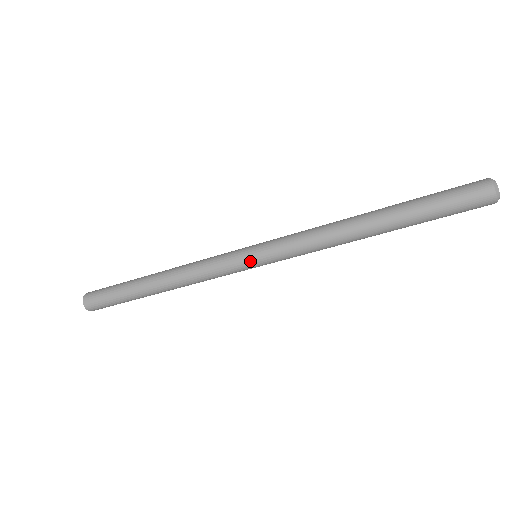
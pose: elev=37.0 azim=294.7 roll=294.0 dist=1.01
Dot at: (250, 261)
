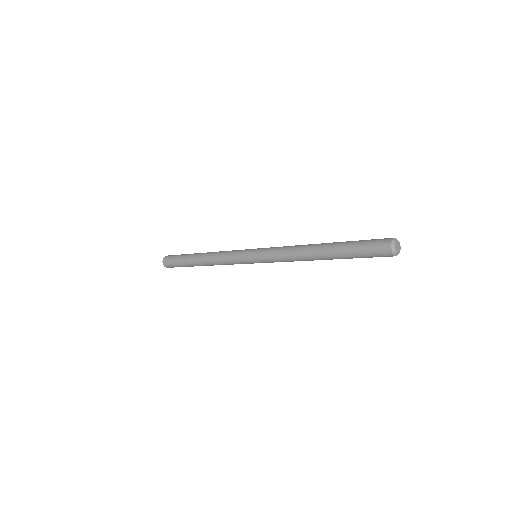
Dot at: (249, 256)
